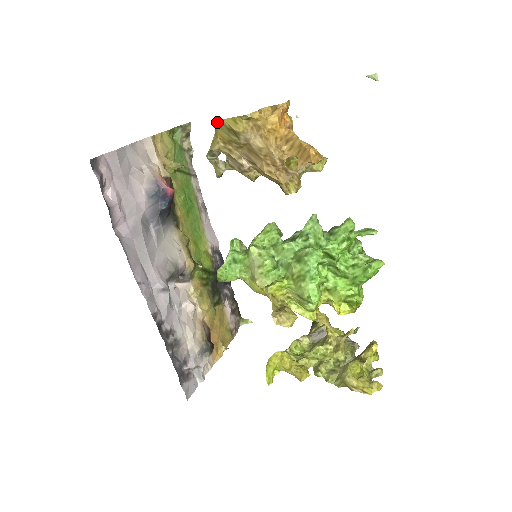
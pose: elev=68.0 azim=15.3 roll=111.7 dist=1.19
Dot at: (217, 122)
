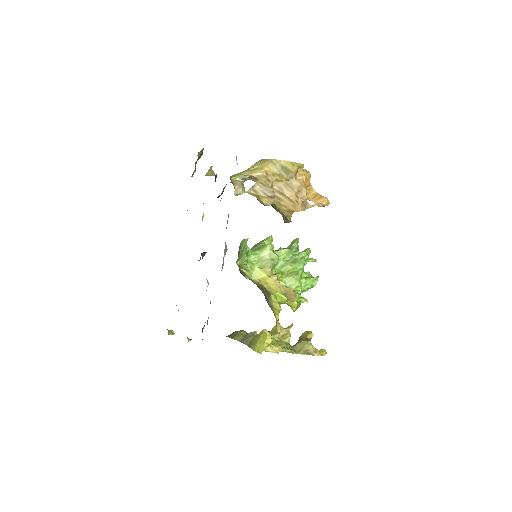
Dot at: (270, 160)
